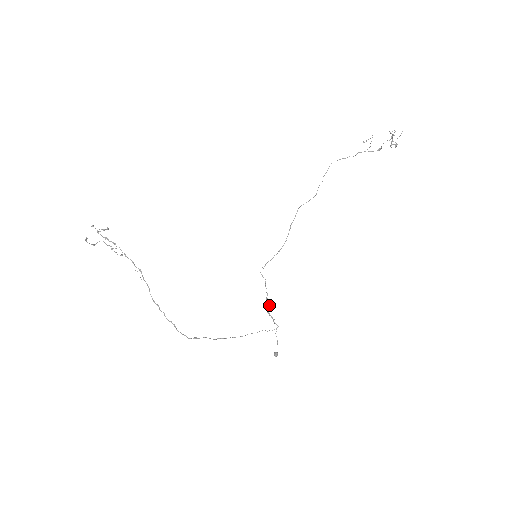
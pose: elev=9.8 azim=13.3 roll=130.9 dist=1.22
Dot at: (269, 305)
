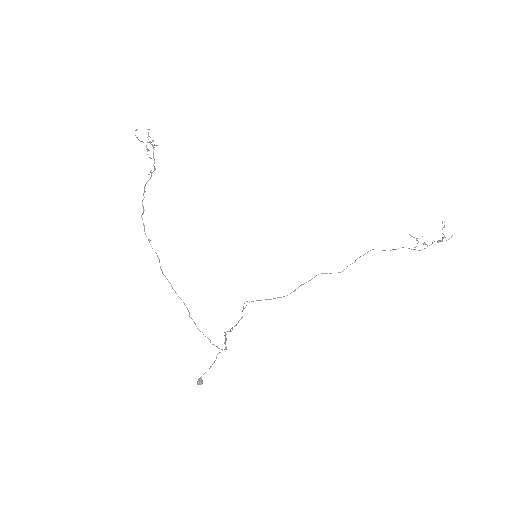
Dot at: occluded
